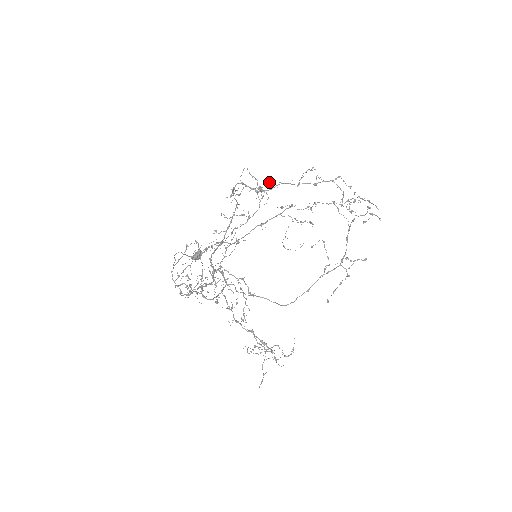
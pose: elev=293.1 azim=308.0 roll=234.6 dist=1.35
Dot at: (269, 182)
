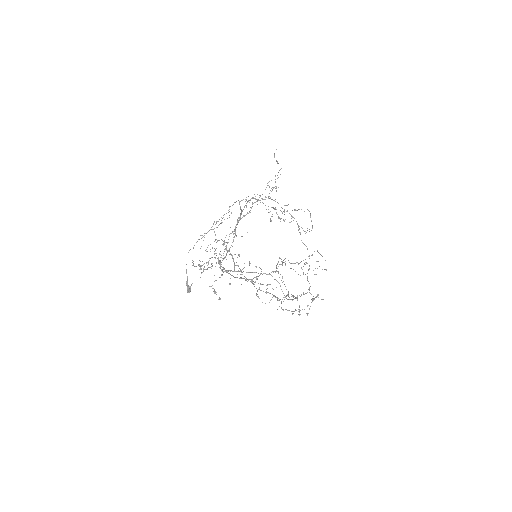
Dot at: (276, 186)
